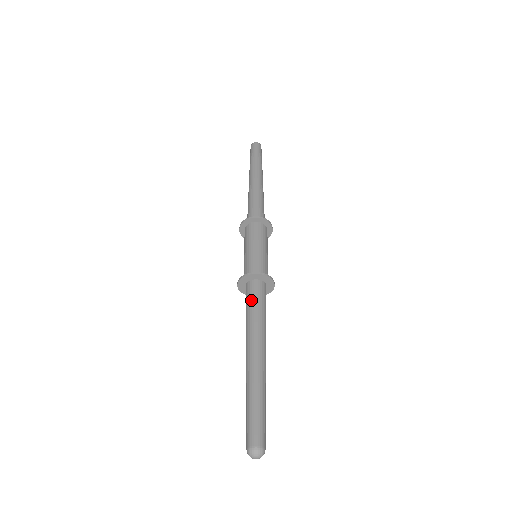
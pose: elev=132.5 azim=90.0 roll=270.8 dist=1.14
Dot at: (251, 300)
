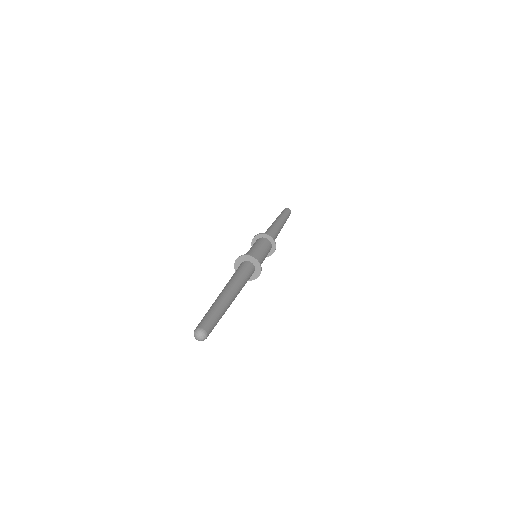
Dot at: (239, 269)
